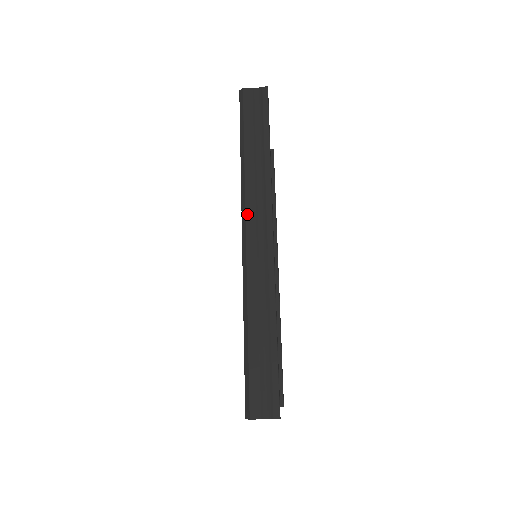
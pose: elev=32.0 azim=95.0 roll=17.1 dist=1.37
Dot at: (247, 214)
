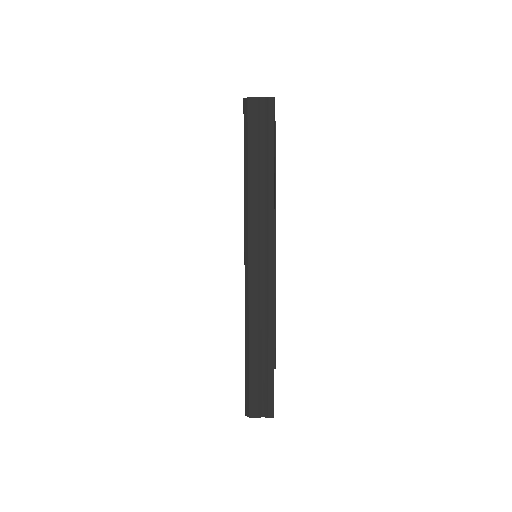
Dot at: (250, 242)
